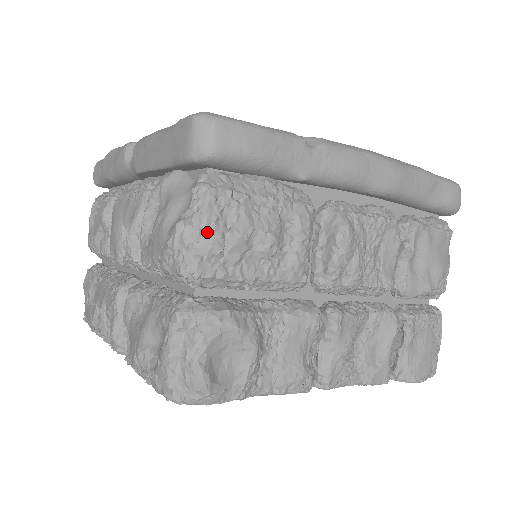
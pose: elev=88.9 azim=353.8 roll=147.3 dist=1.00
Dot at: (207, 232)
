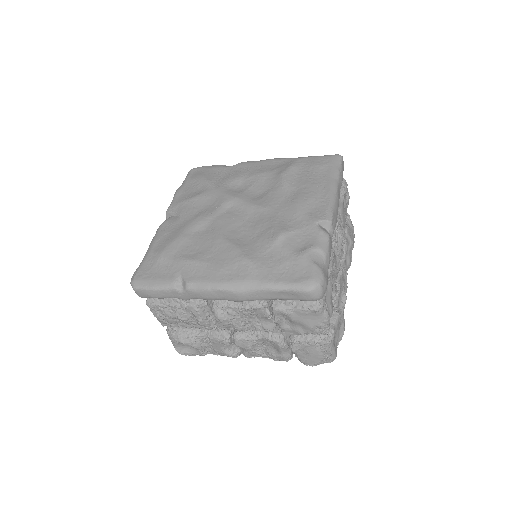
Dot at: (157, 317)
